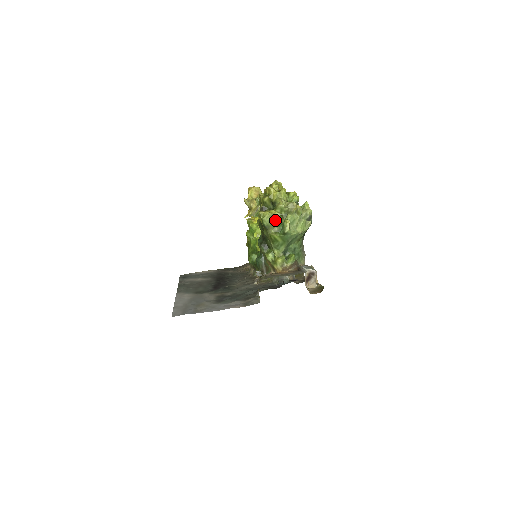
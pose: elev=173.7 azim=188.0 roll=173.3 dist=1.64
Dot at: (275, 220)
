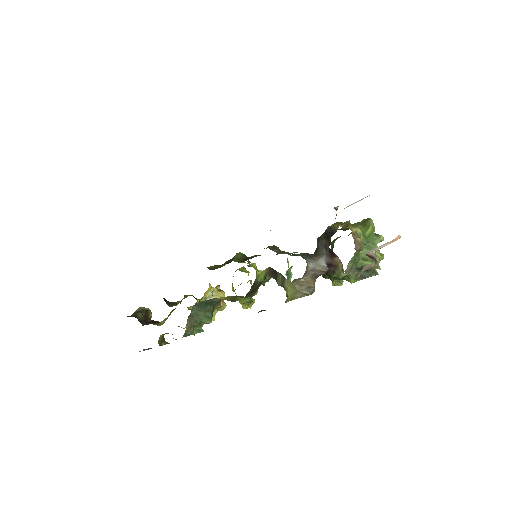
Dot at: (374, 230)
